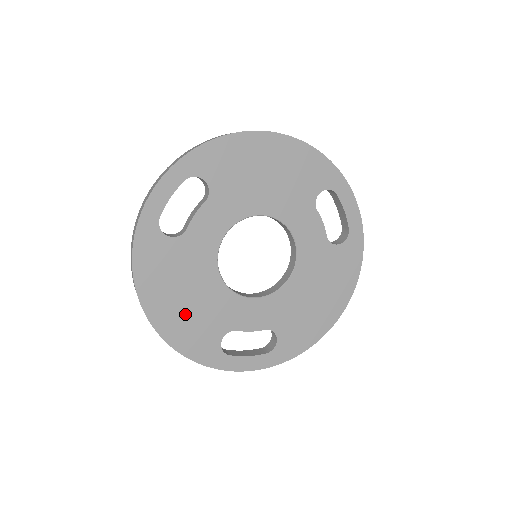
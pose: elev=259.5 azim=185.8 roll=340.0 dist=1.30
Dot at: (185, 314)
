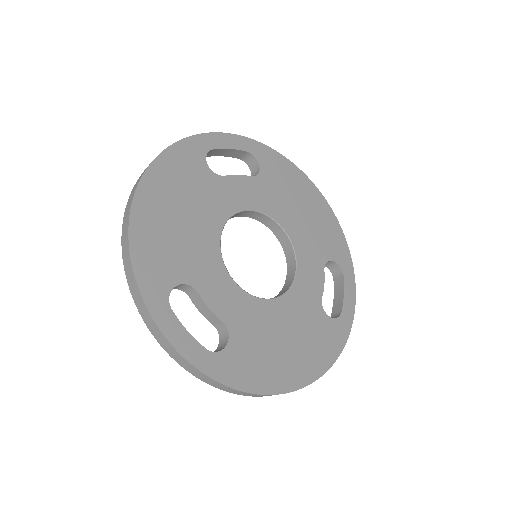
Dot at: (302, 347)
